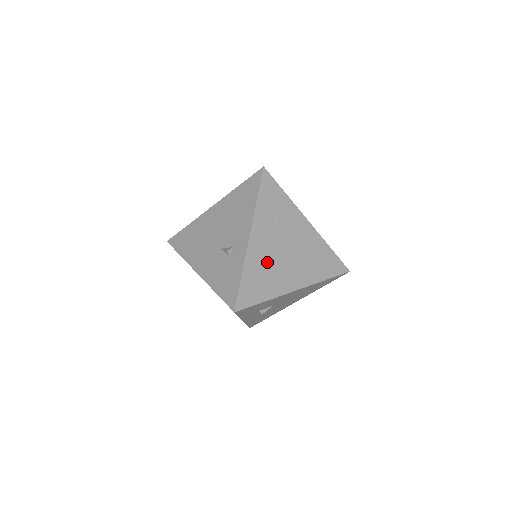
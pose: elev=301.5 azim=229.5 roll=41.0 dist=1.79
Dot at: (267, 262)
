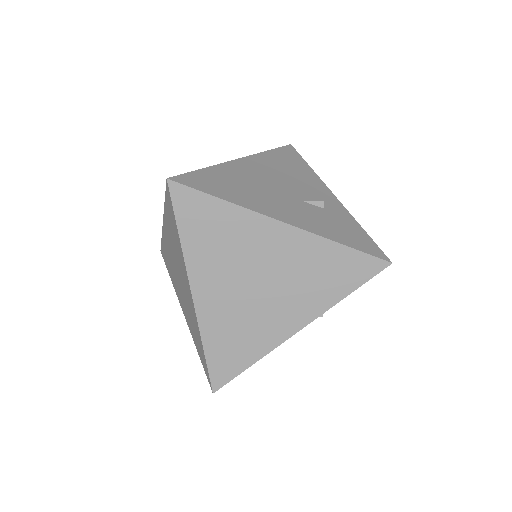
Dot at: occluded
